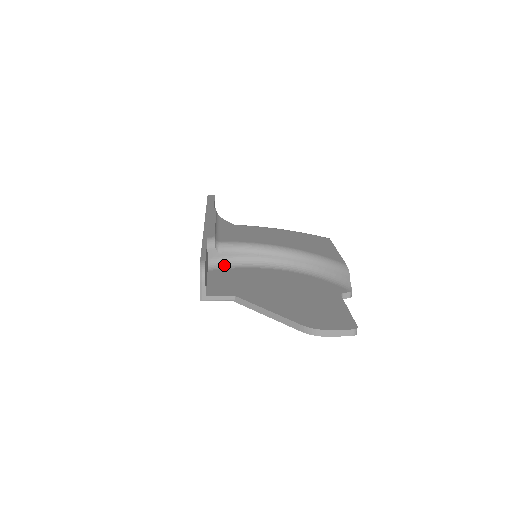
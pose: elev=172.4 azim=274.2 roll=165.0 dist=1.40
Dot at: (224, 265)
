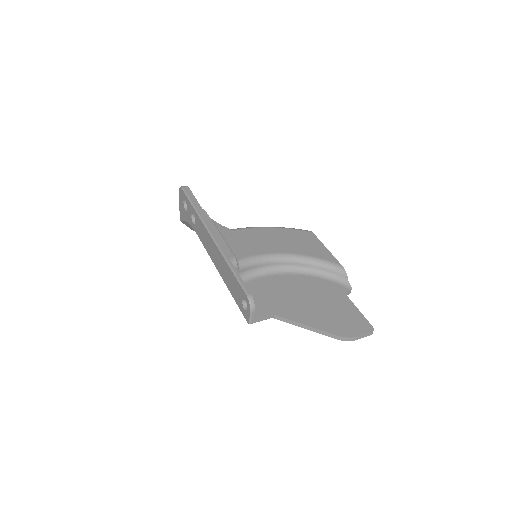
Dot at: (244, 278)
